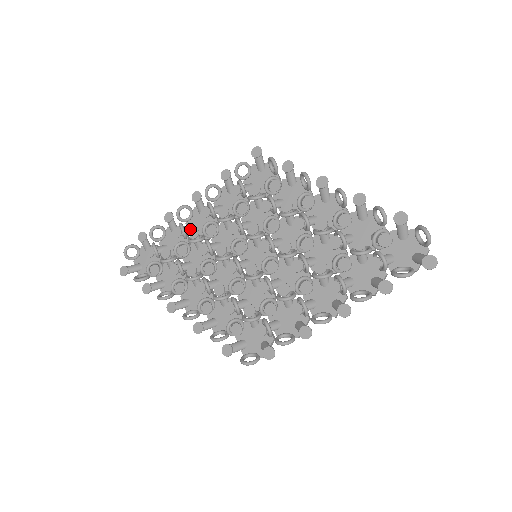
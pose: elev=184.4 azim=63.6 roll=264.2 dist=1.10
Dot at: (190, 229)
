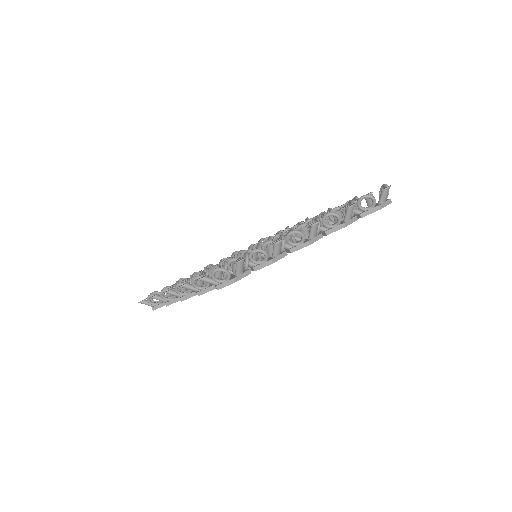
Dot at: occluded
